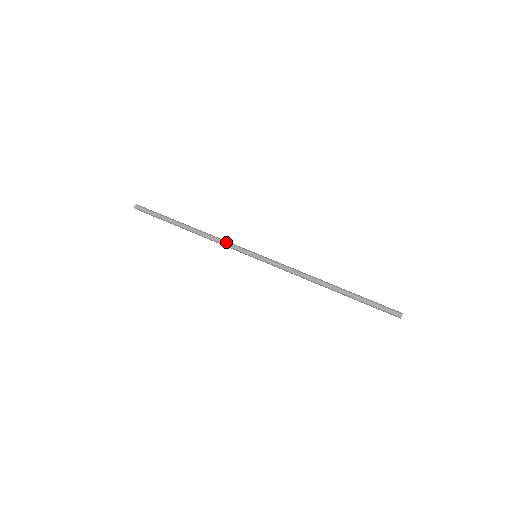
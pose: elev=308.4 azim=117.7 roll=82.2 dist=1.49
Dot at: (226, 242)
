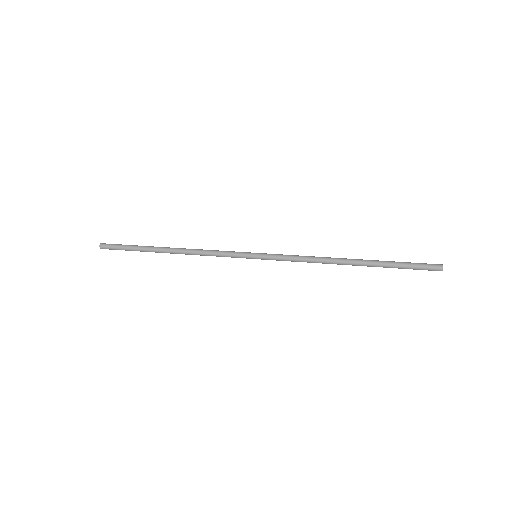
Dot at: (218, 250)
